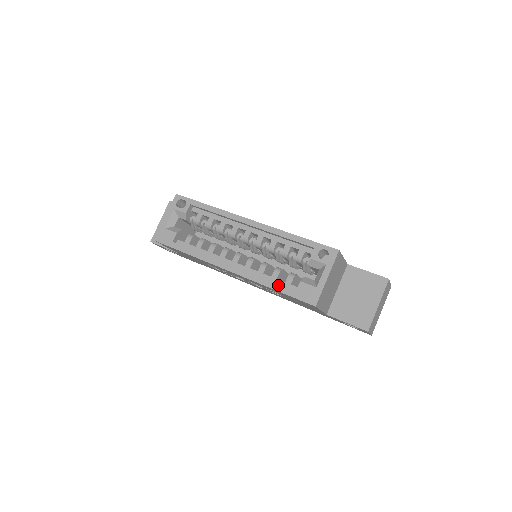
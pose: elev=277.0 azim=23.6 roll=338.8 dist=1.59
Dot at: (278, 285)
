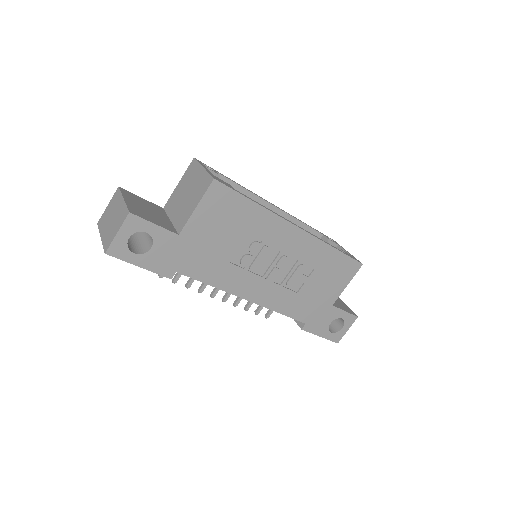
Dot at: (335, 247)
